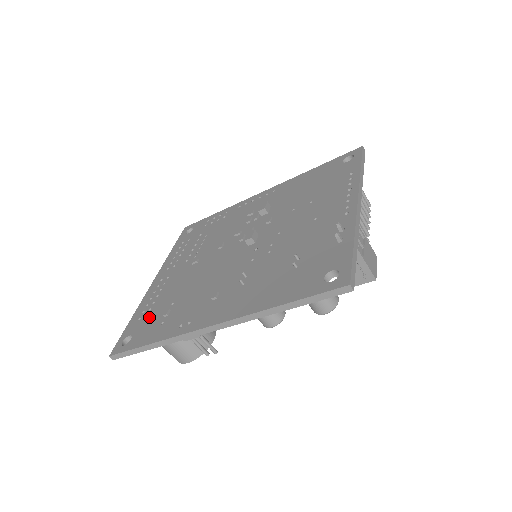
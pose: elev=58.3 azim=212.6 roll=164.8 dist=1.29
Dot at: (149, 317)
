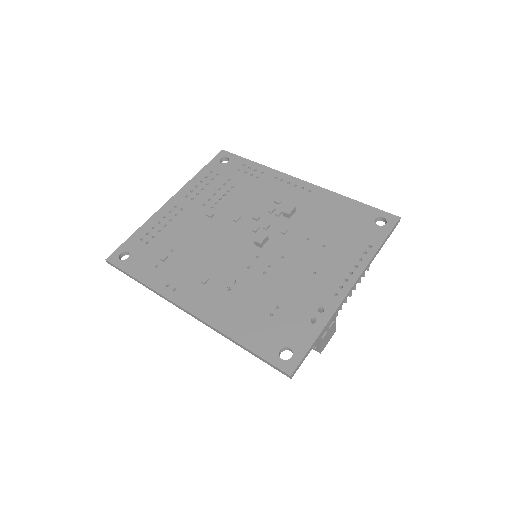
Dot at: (150, 246)
